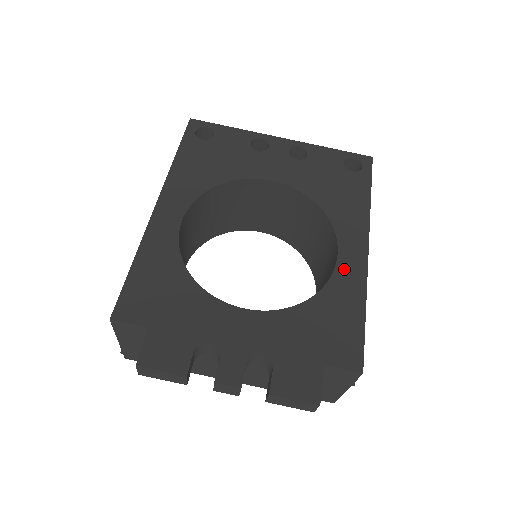
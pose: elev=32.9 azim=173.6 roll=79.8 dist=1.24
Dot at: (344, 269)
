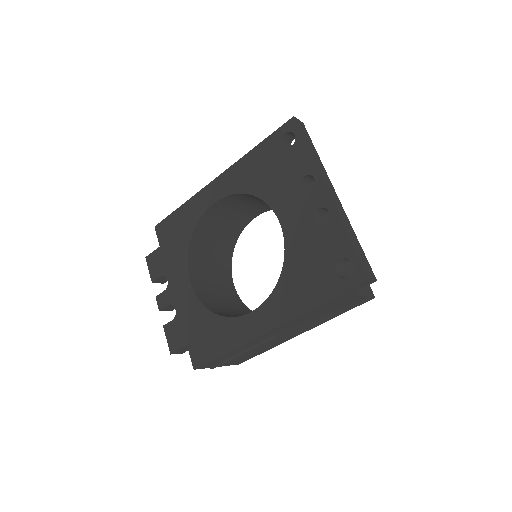
Dot at: (244, 322)
